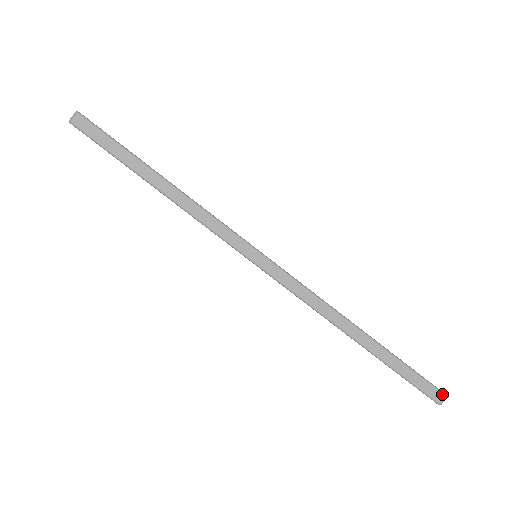
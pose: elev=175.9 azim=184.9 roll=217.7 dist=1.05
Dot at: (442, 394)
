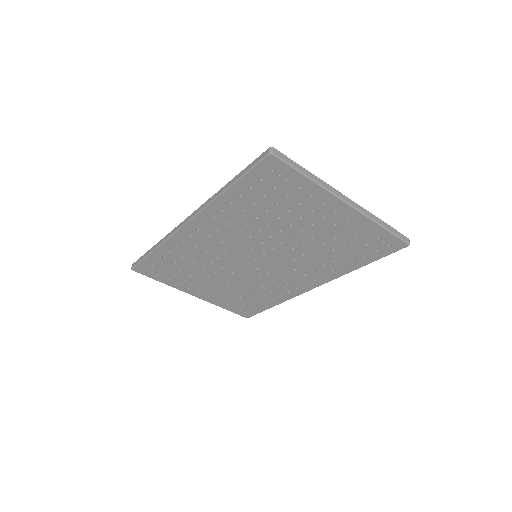
Dot at: (267, 150)
